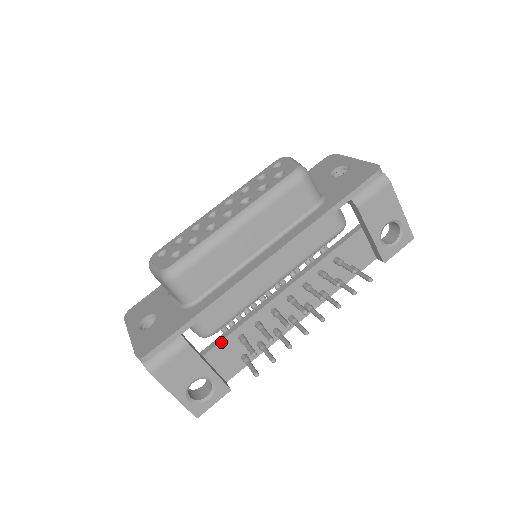
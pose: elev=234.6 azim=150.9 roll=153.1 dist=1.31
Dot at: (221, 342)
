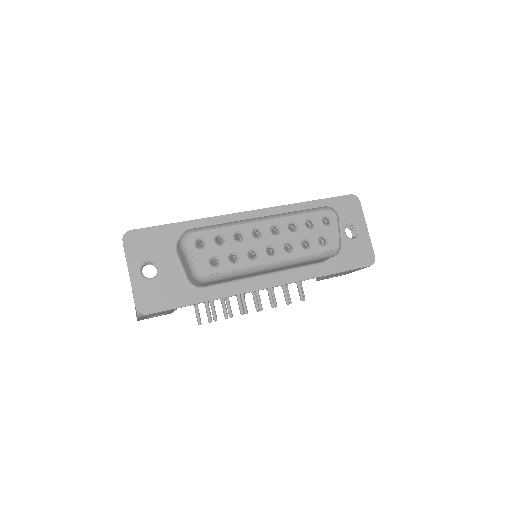
Dot at: occluded
